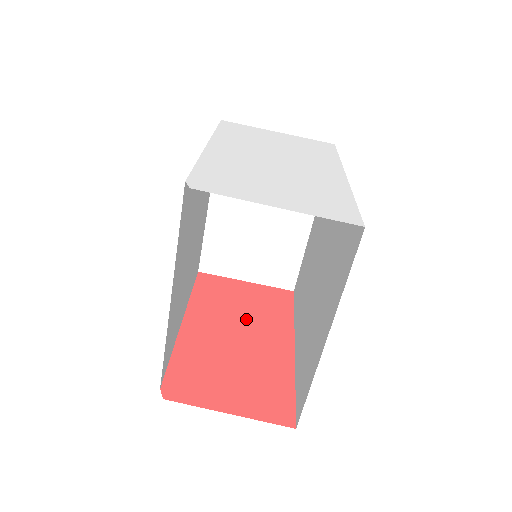
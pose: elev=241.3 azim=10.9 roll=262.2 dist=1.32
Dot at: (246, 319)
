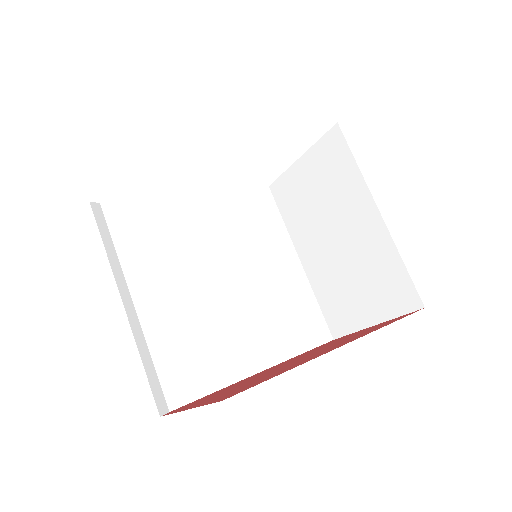
Dot at: (324, 348)
